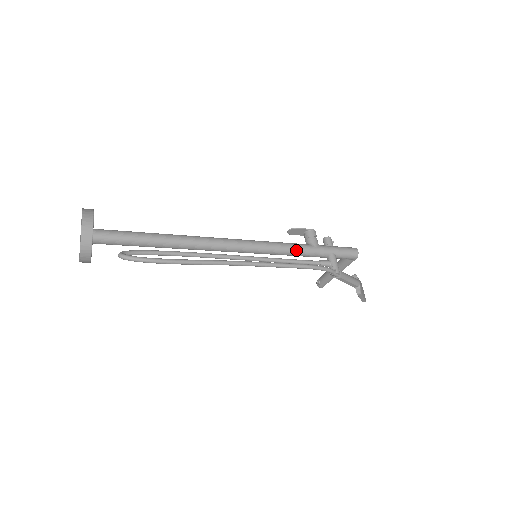
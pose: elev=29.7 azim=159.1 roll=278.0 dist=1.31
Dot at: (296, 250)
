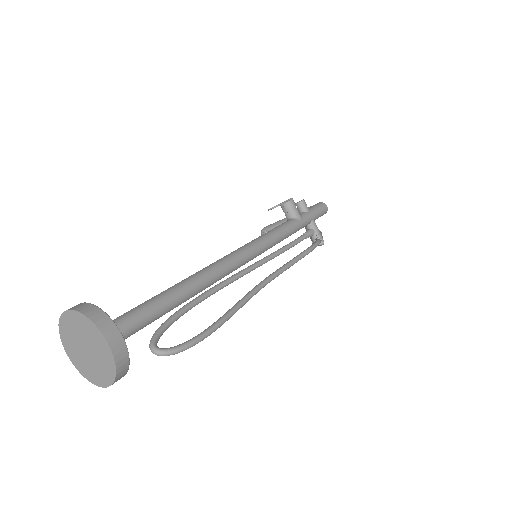
Dot at: (290, 233)
